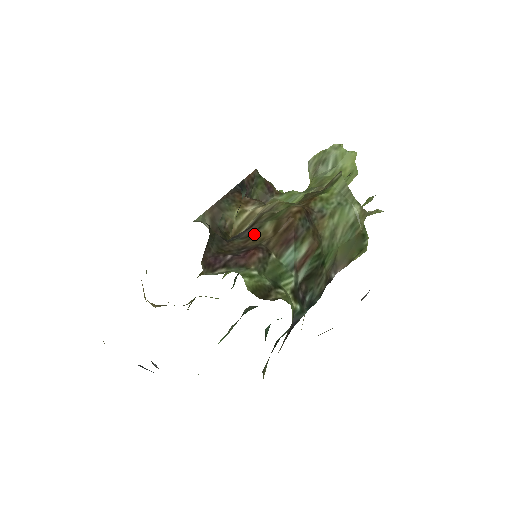
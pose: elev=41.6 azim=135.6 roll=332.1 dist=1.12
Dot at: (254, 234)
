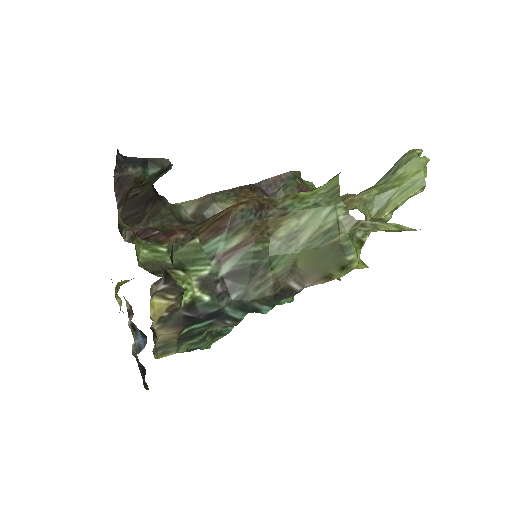
Dot at: (206, 221)
